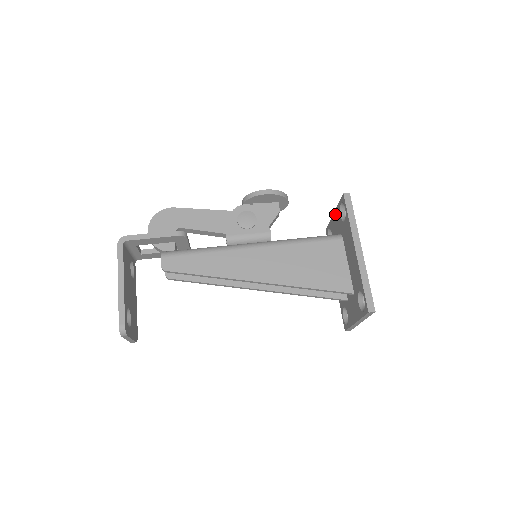
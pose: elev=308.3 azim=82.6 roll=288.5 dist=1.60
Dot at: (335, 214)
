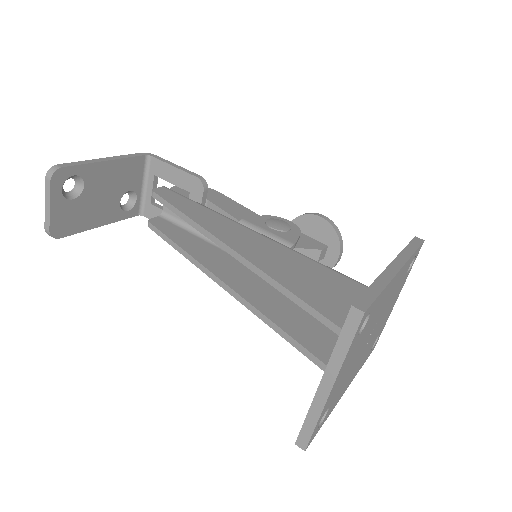
Dot at: occluded
